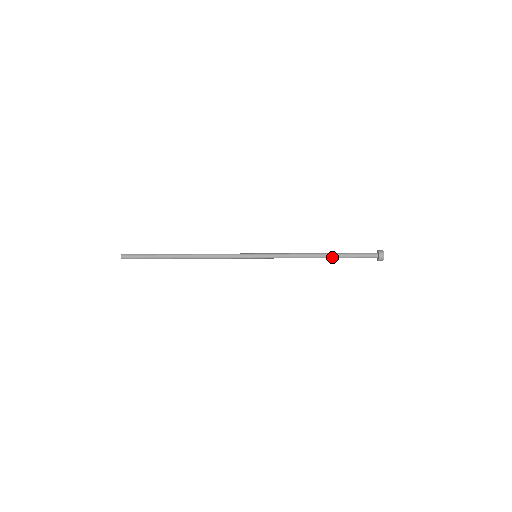
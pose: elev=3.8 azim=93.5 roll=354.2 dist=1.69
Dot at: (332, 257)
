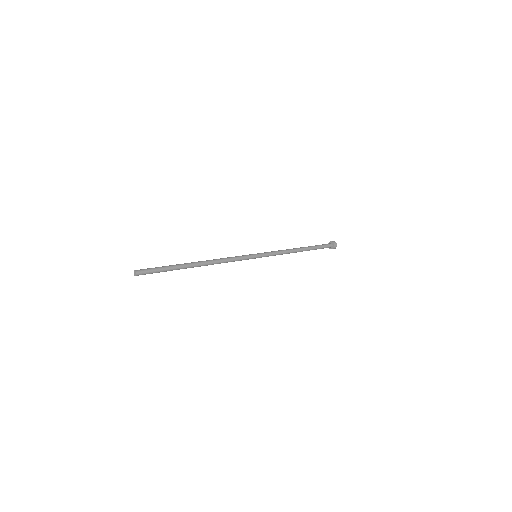
Dot at: occluded
